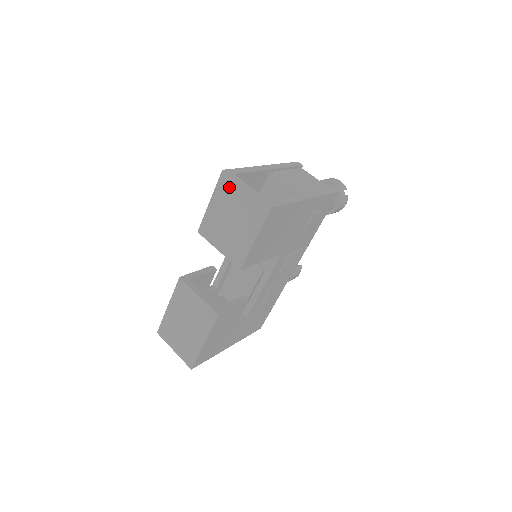
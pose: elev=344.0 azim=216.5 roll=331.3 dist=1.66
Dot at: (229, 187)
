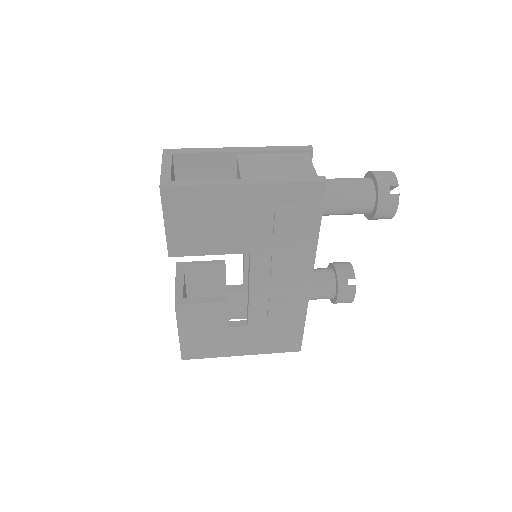
Dot at: occluded
